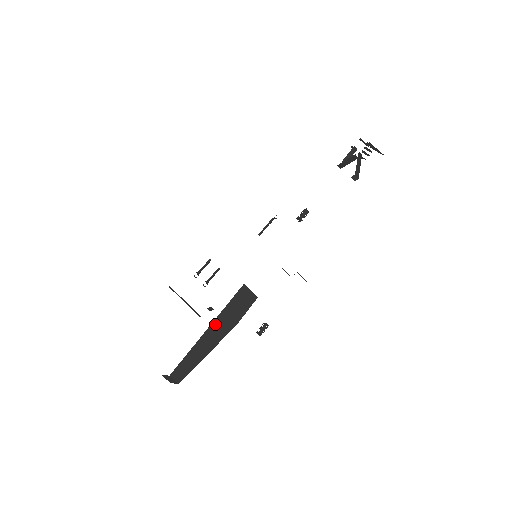
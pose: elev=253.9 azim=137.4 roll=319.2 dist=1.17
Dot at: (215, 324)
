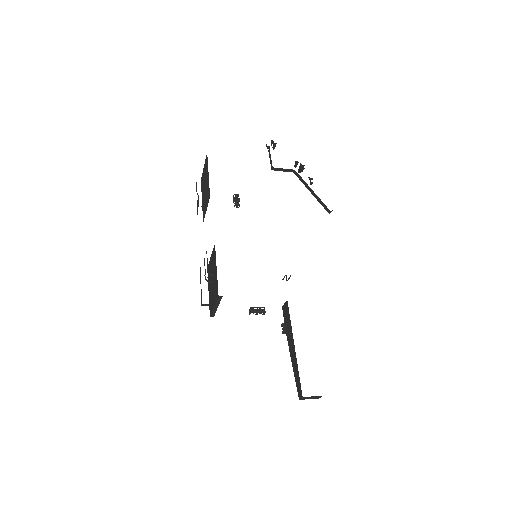
Dot at: occluded
